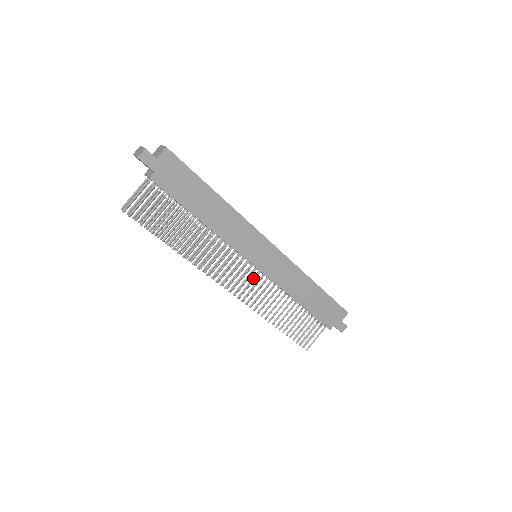
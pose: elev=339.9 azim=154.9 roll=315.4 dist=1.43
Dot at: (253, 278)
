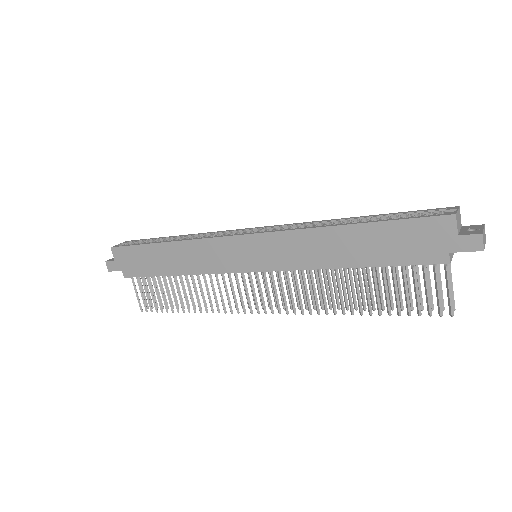
Dot at: (272, 281)
